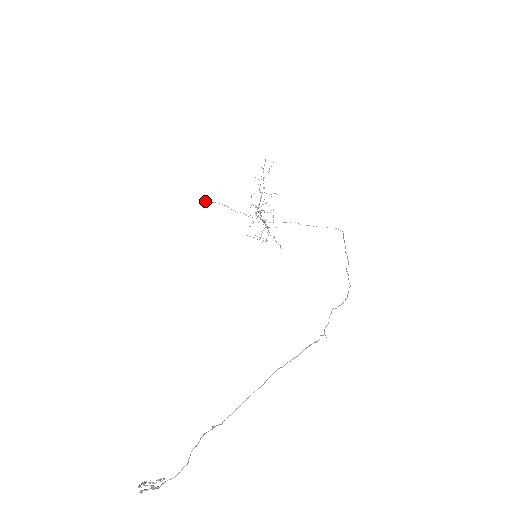
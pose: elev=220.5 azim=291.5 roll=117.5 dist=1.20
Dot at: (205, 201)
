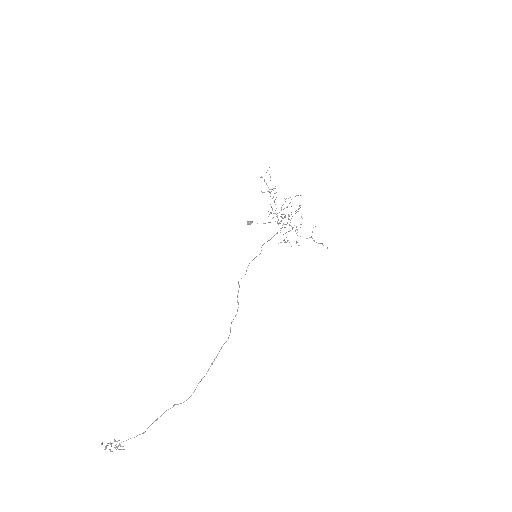
Dot at: (247, 224)
